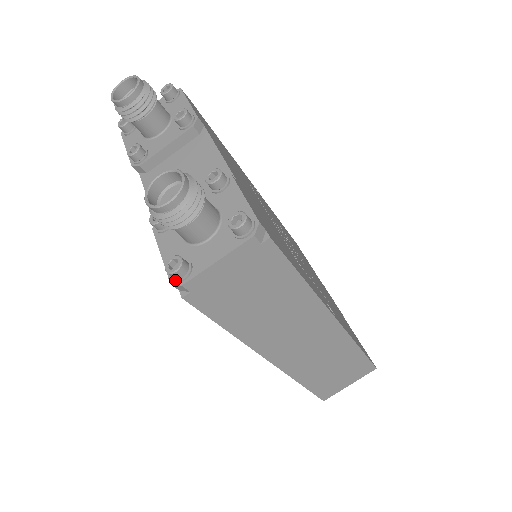
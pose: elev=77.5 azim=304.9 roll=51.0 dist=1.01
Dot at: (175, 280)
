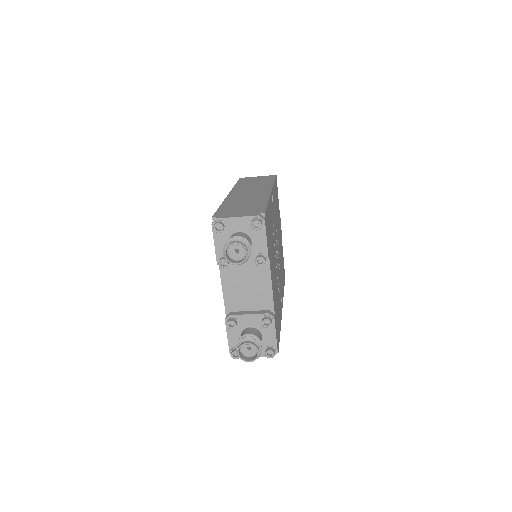
Dot at: (233, 355)
